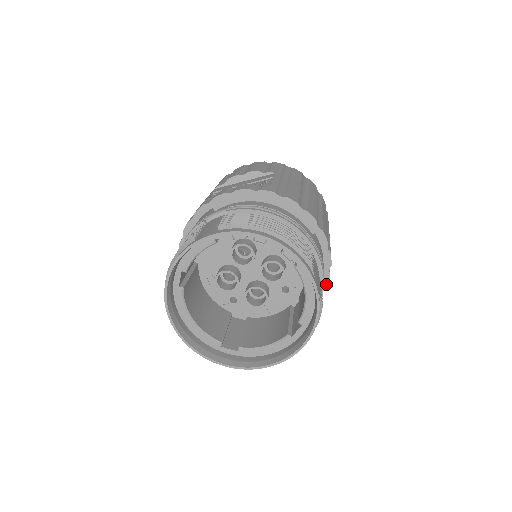
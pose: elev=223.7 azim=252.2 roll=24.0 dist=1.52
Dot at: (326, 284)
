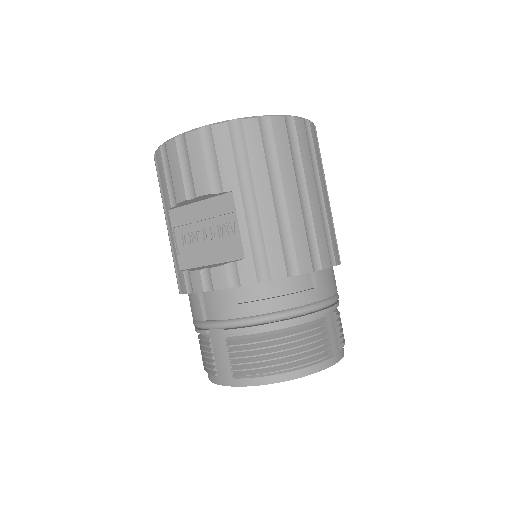
Dot at: occluded
